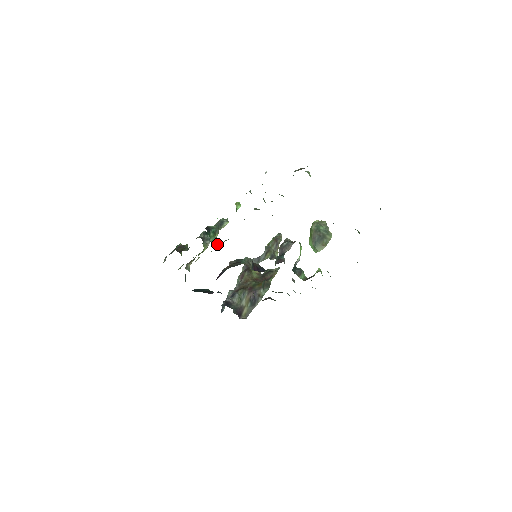
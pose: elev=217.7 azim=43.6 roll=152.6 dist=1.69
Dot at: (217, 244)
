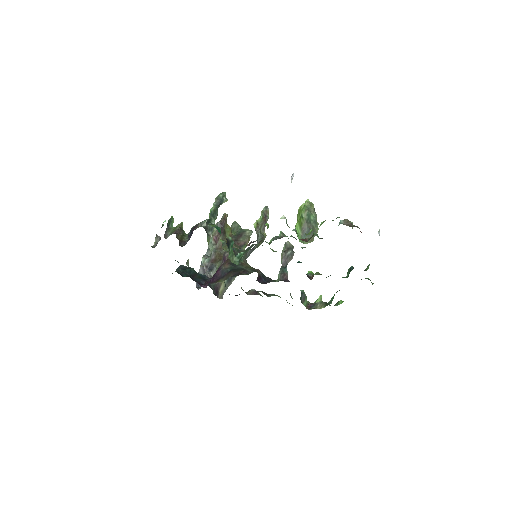
Dot at: (233, 259)
